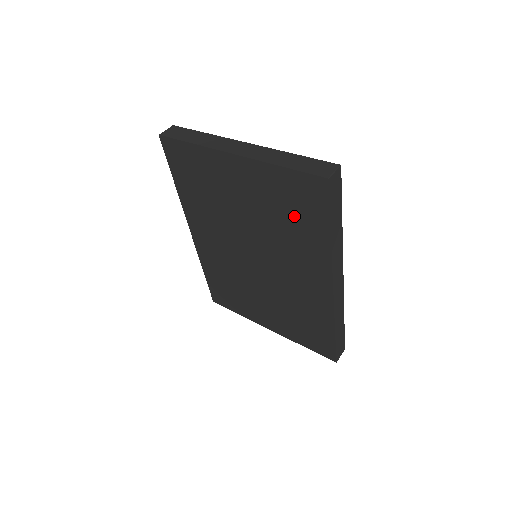
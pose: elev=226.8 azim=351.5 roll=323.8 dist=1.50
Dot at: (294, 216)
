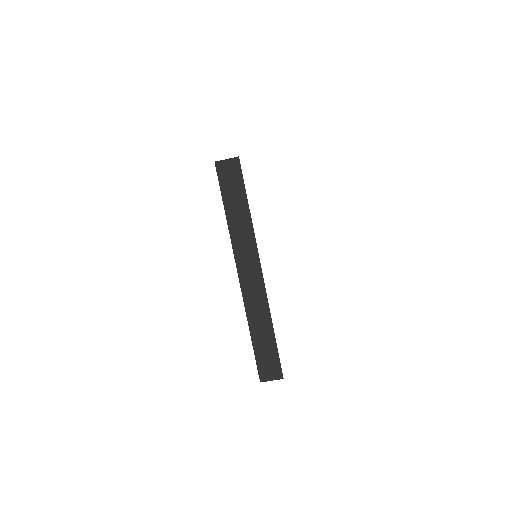
Dot at: occluded
